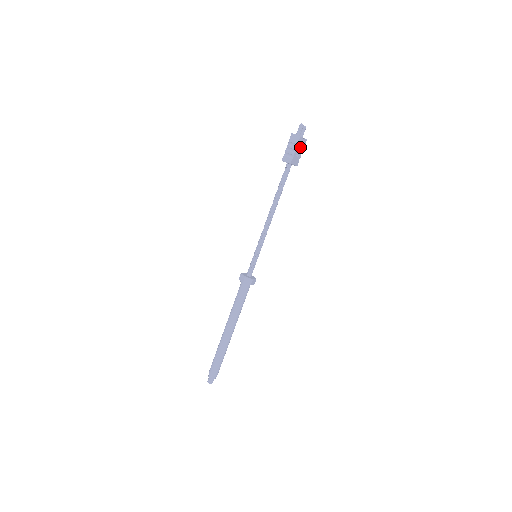
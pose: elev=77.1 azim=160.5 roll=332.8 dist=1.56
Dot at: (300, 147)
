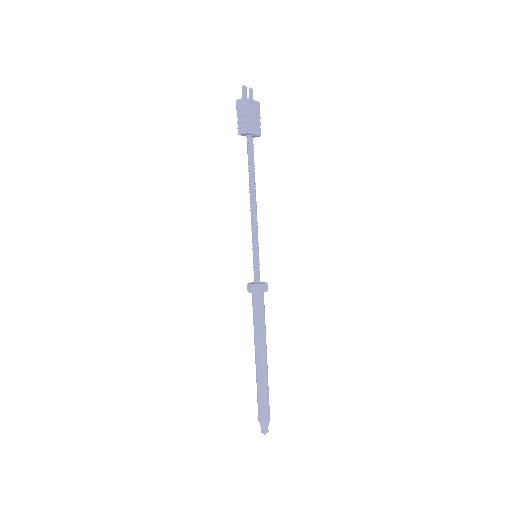
Dot at: (253, 112)
